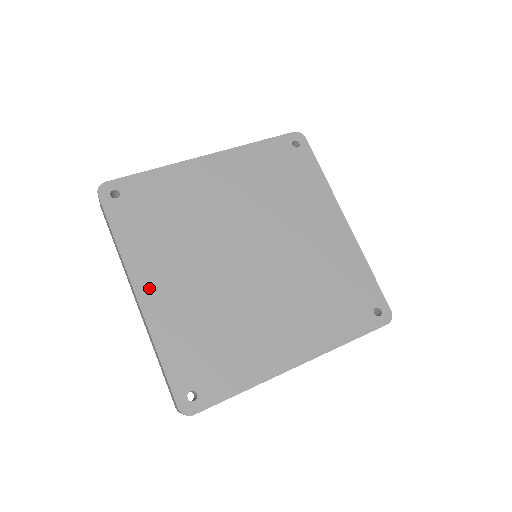
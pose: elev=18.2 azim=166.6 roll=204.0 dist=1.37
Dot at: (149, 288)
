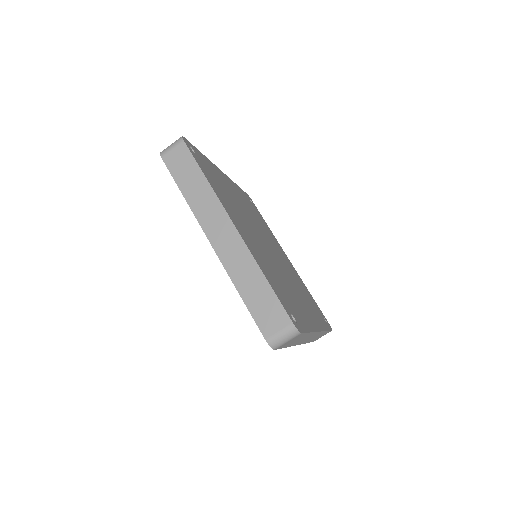
Dot at: (238, 226)
